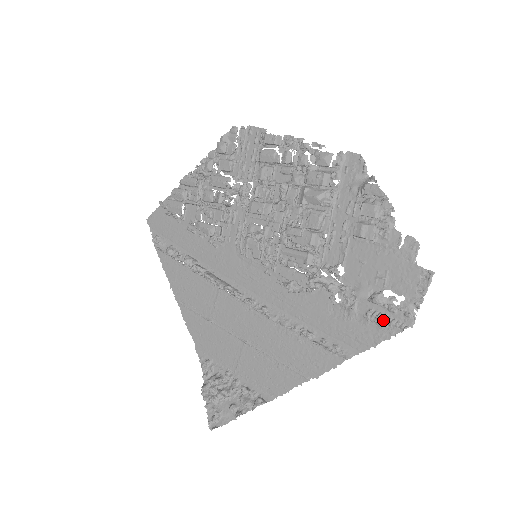
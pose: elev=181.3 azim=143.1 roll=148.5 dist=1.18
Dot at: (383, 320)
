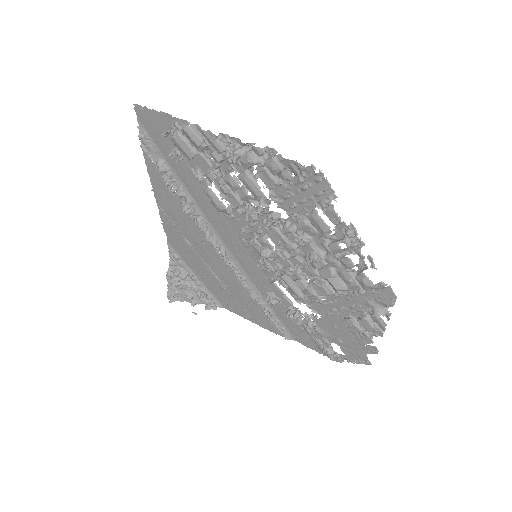
Dot at: occluded
